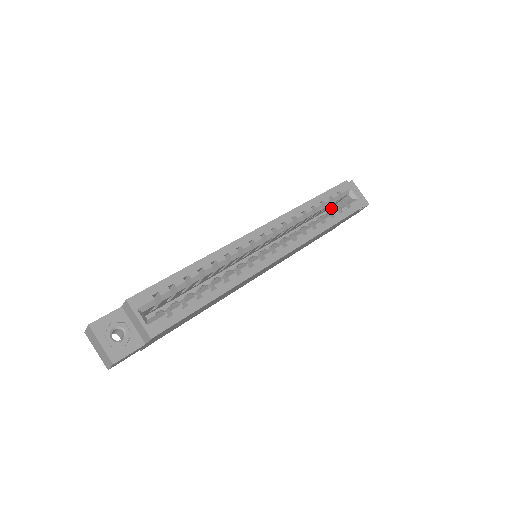
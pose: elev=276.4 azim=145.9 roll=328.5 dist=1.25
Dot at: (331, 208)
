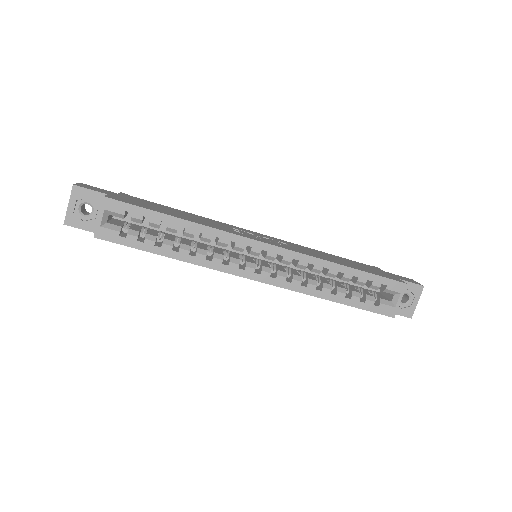
Dot at: occluded
